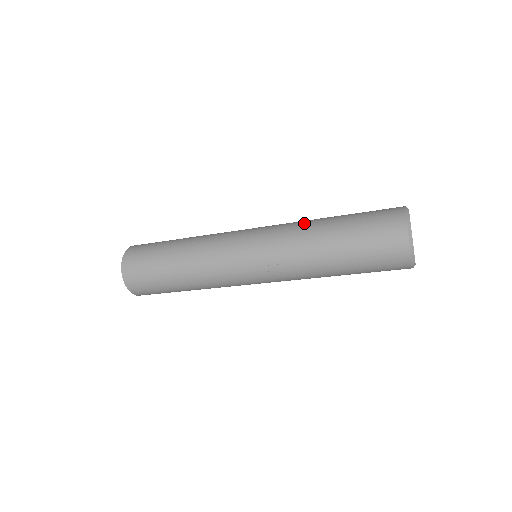
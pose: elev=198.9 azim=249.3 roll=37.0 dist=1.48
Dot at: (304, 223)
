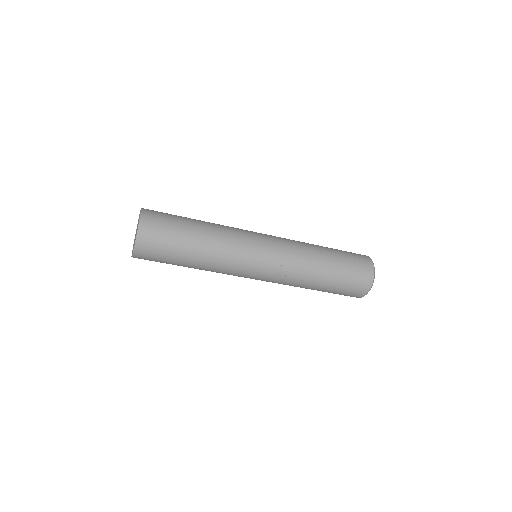
Dot at: (305, 243)
